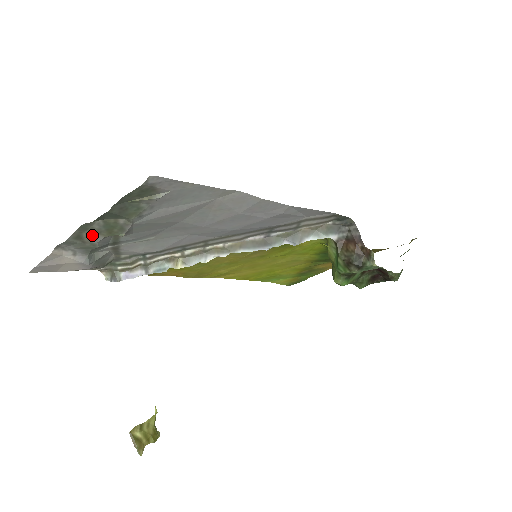
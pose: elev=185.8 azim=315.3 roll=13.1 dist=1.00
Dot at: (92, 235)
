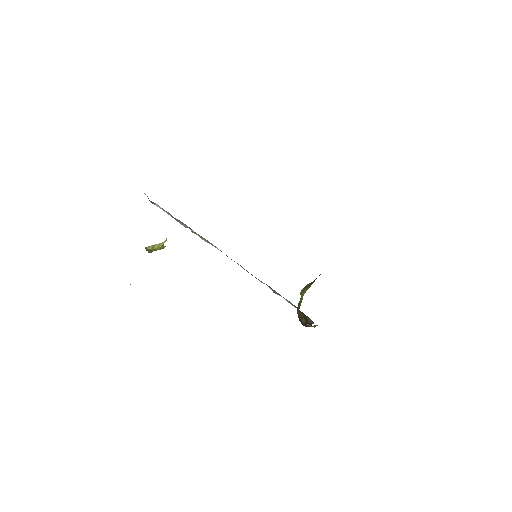
Dot at: occluded
